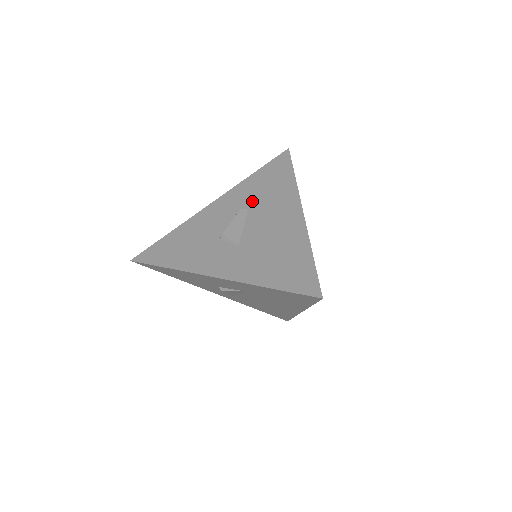
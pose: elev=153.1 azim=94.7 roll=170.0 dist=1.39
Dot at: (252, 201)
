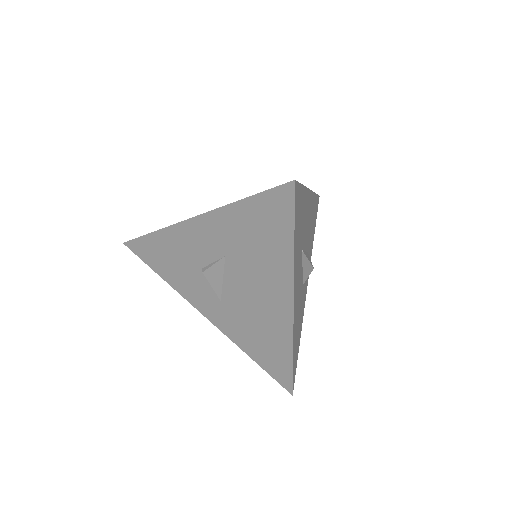
Dot at: occluded
